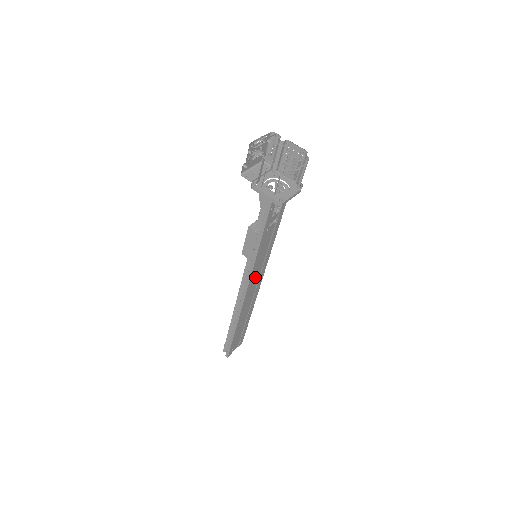
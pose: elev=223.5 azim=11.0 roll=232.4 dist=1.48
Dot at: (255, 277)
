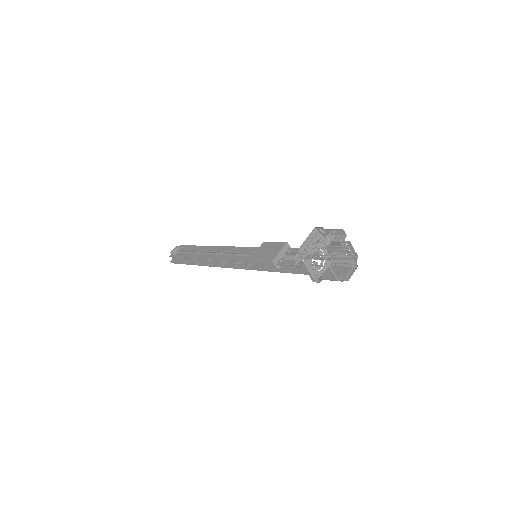
Dot at: occluded
